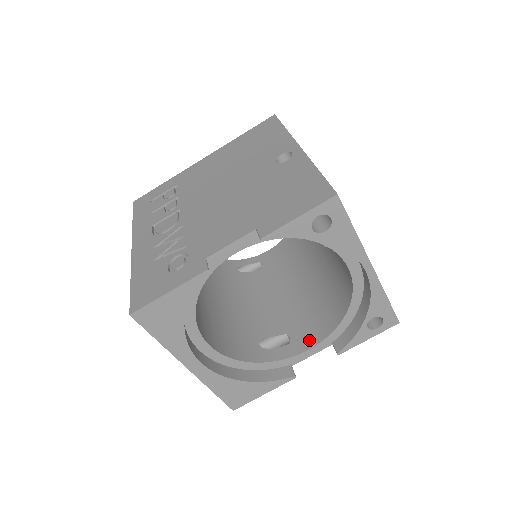
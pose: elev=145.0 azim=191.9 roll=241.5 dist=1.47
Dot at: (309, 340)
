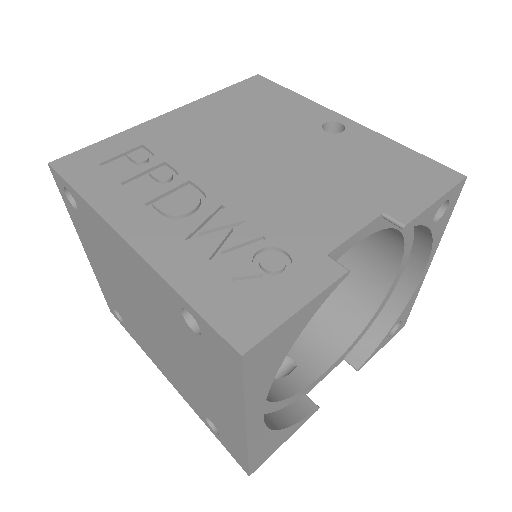
Dot at: (321, 359)
